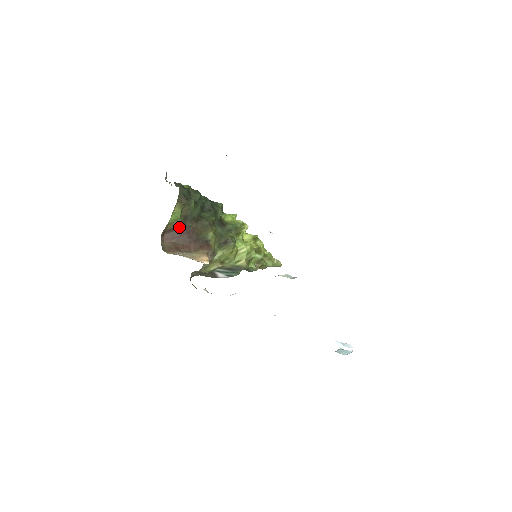
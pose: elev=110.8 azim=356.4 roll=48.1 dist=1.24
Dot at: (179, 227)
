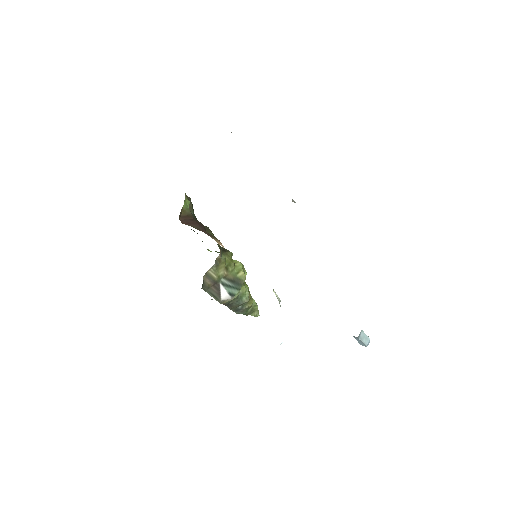
Dot at: (190, 217)
